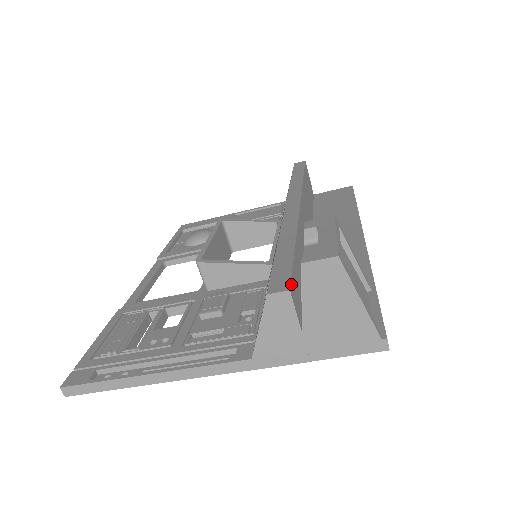
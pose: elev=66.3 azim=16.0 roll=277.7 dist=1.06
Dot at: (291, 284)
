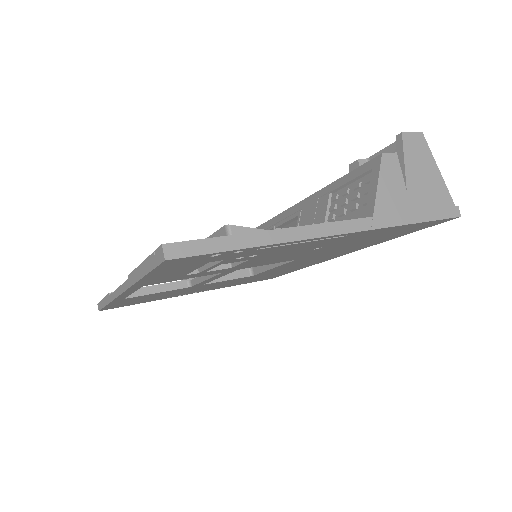
Dot at: occluded
